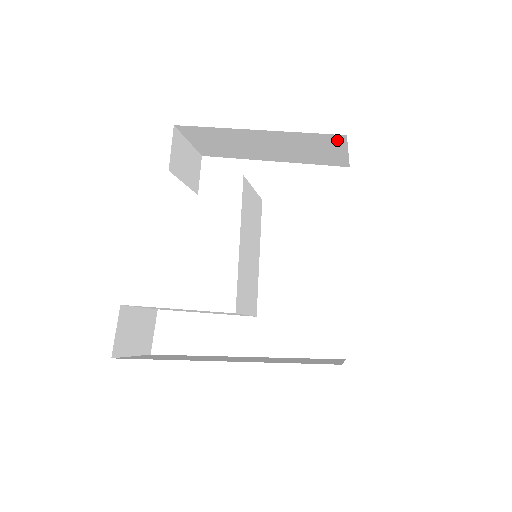
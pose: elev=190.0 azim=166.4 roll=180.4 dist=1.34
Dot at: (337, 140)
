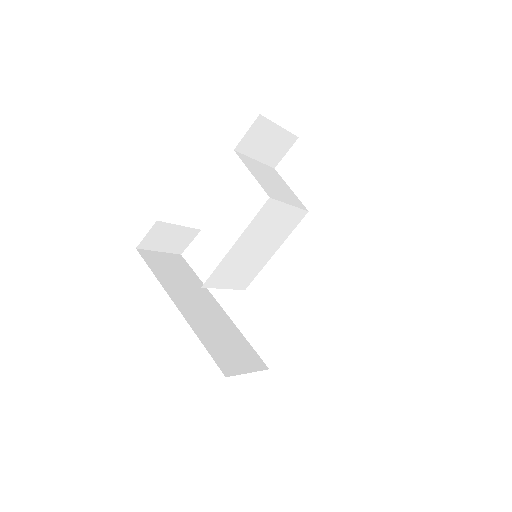
Dot at: occluded
